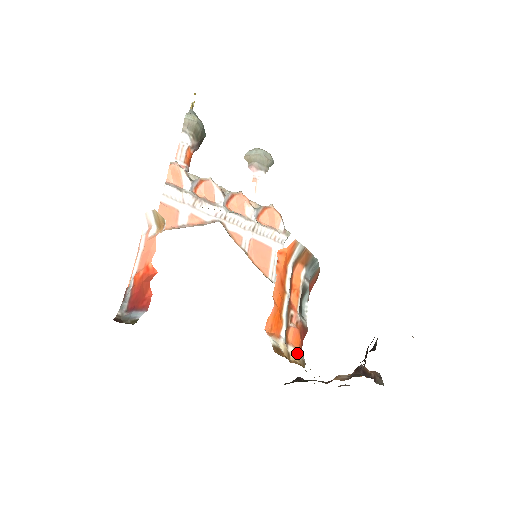
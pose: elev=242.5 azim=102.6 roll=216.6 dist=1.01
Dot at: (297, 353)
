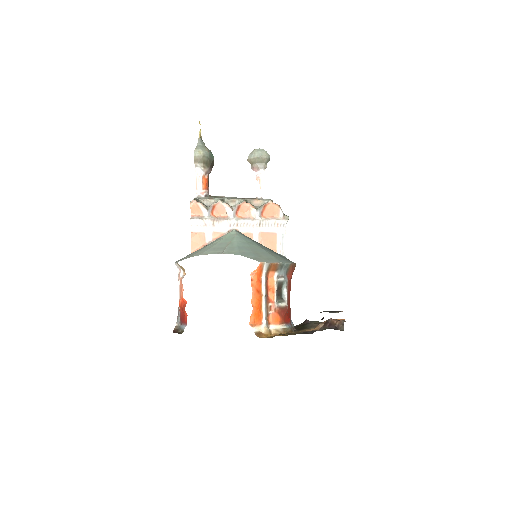
Dot at: (277, 327)
